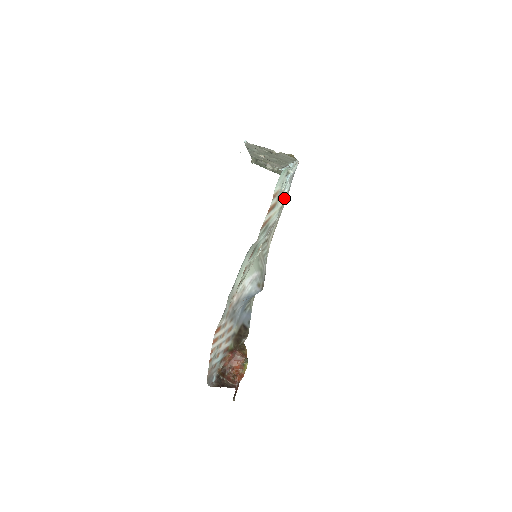
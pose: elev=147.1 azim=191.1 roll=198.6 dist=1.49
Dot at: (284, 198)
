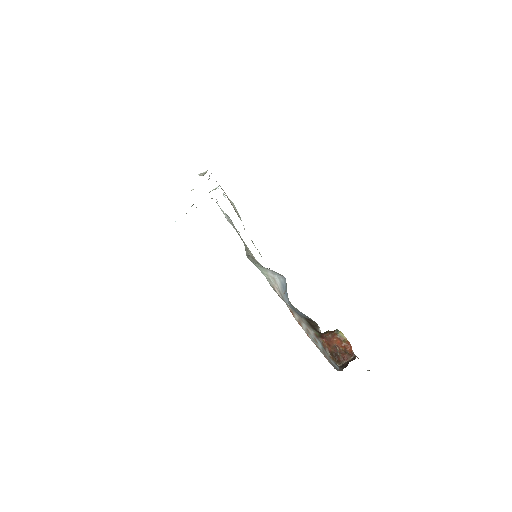
Dot at: occluded
